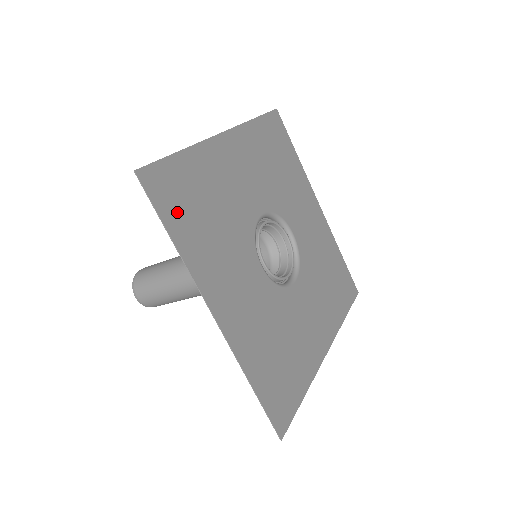
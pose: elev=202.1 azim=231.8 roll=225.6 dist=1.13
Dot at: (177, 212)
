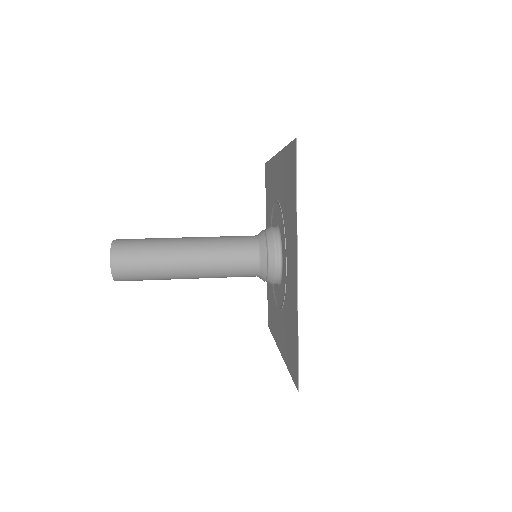
Dot at: occluded
